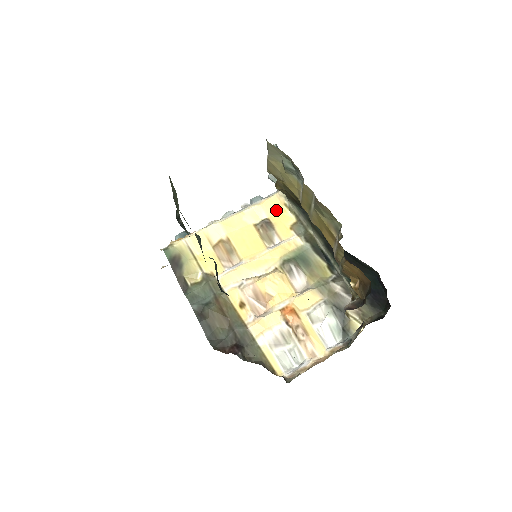
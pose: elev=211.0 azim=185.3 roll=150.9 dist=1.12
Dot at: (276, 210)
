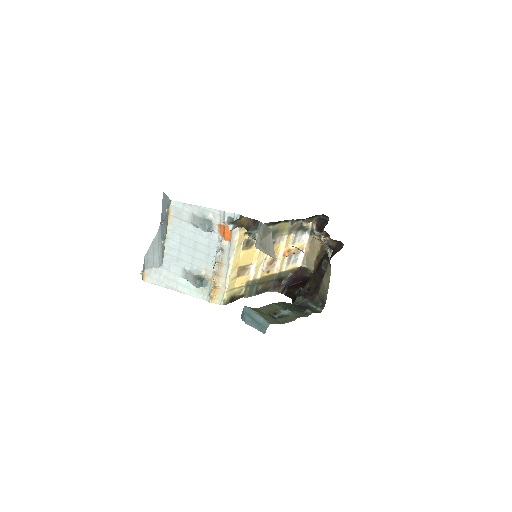
Dot at: occluded
